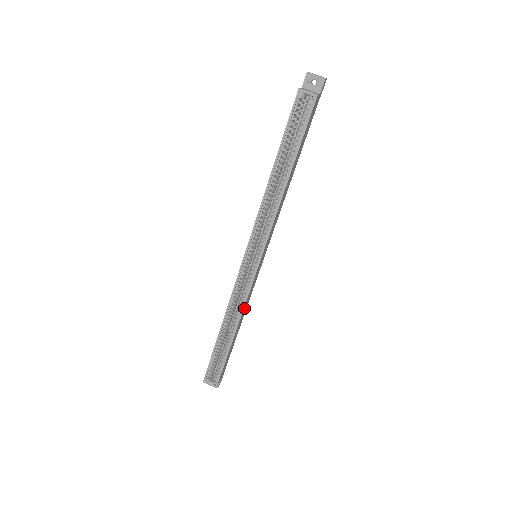
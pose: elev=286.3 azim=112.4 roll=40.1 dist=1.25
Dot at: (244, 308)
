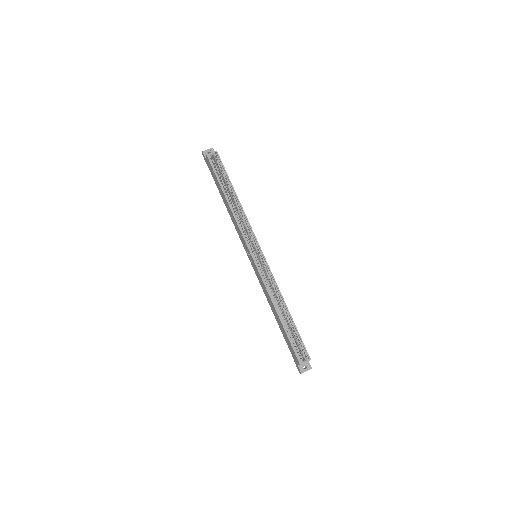
Dot at: (277, 288)
